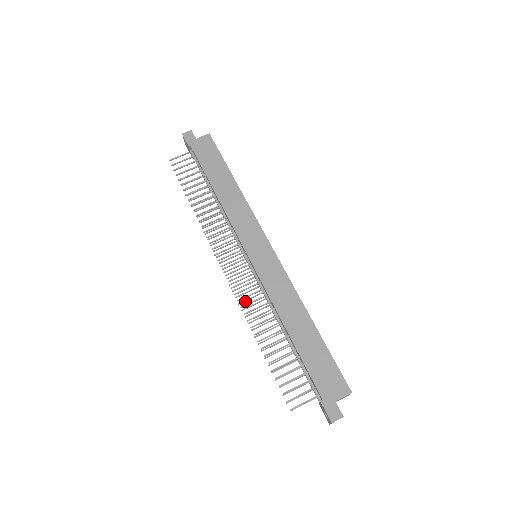
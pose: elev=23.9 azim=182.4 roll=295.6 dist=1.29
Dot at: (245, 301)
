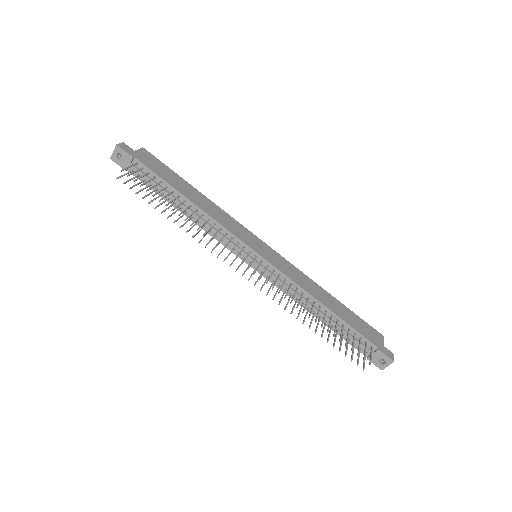
Dot at: (274, 296)
